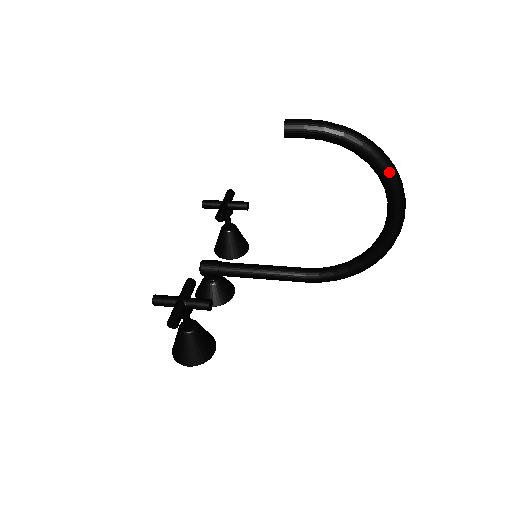
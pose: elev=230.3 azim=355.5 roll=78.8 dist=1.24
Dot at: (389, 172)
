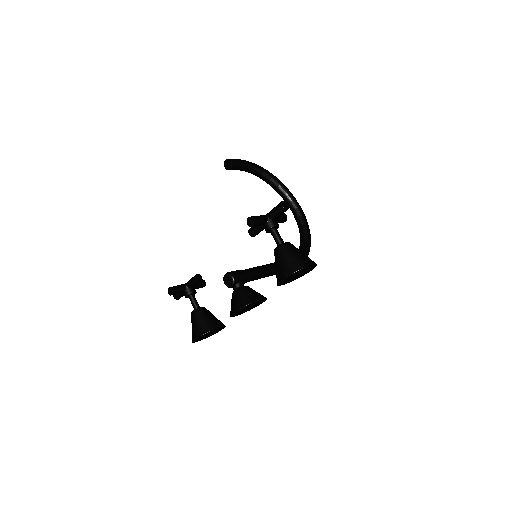
Dot at: (280, 181)
